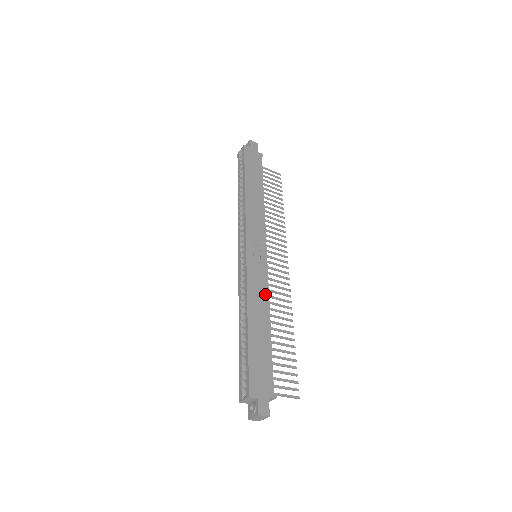
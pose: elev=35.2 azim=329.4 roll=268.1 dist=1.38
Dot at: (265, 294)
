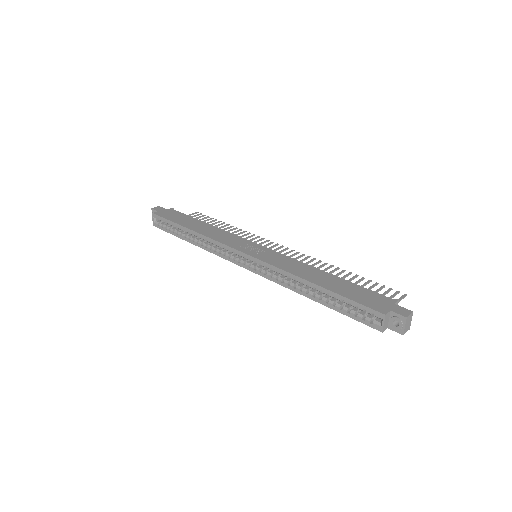
Dot at: (297, 263)
